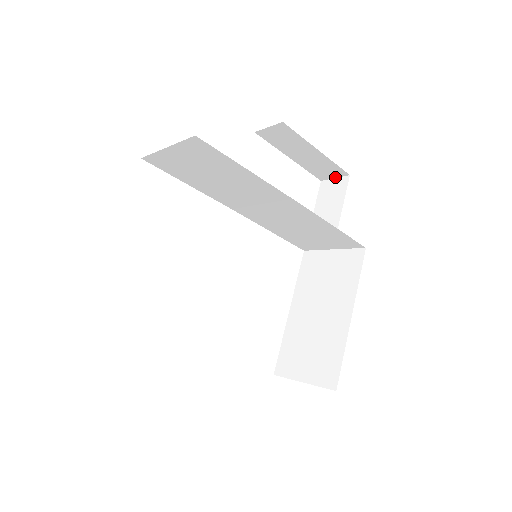
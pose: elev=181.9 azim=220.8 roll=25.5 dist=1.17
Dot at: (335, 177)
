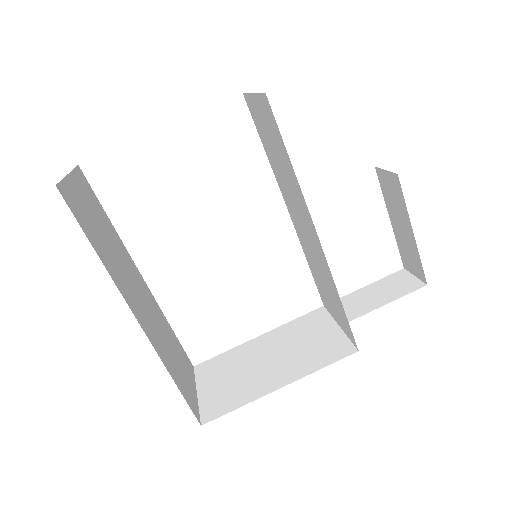
Dot at: (416, 275)
